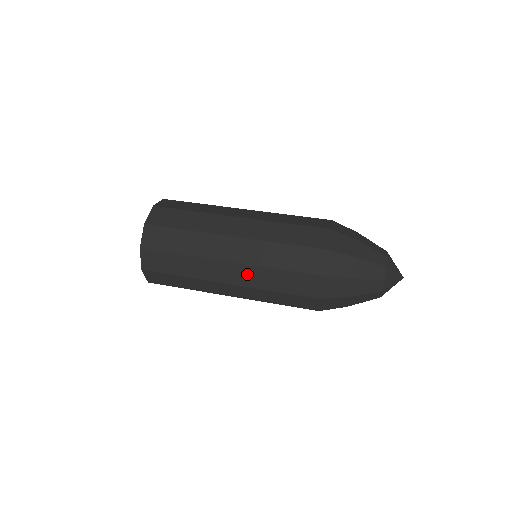
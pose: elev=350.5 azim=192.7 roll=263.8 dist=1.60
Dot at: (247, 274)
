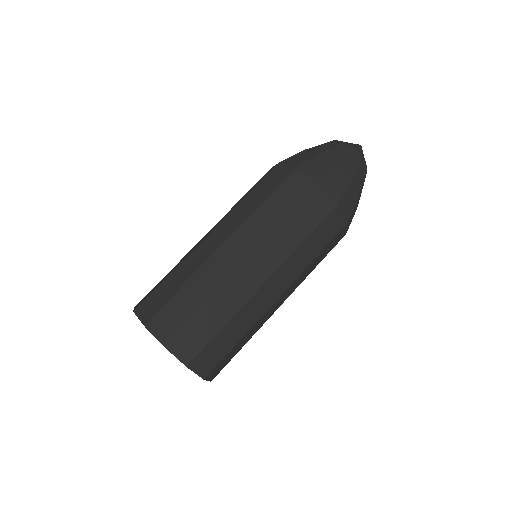
Dot at: (269, 253)
